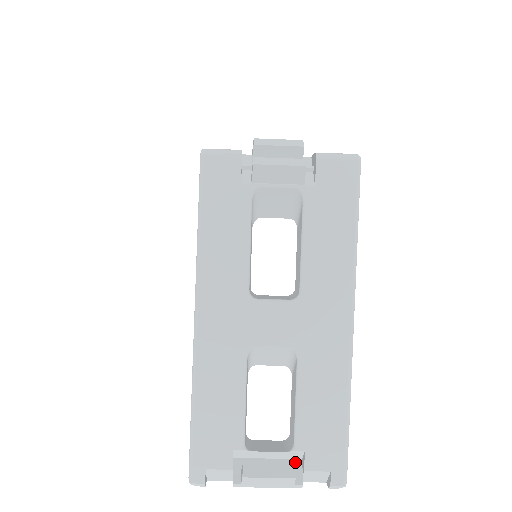
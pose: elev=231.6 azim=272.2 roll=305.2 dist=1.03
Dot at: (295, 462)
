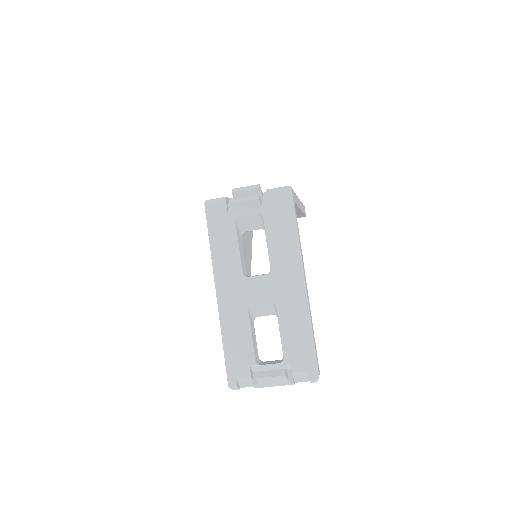
Dot at: (289, 370)
